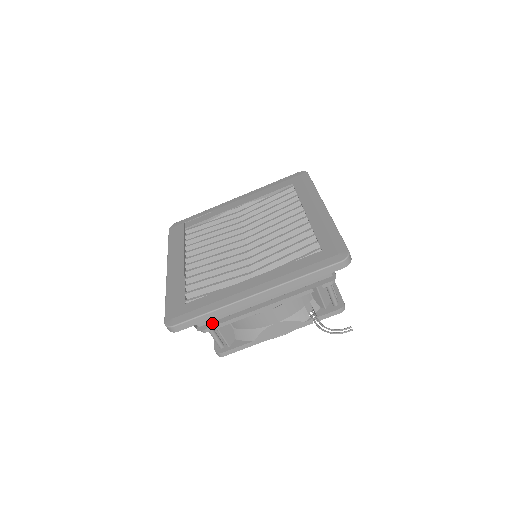
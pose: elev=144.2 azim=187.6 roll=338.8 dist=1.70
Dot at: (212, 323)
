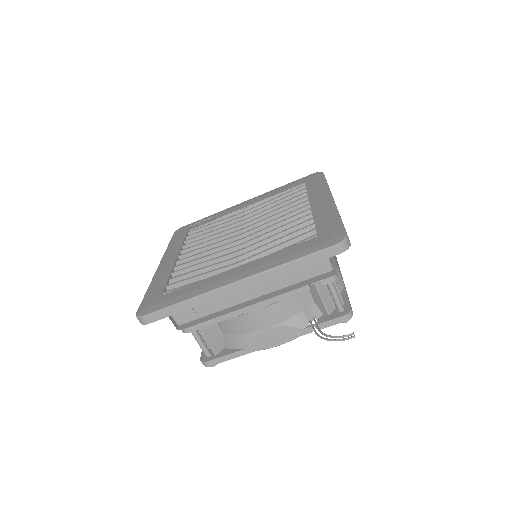
Dot at: (194, 322)
